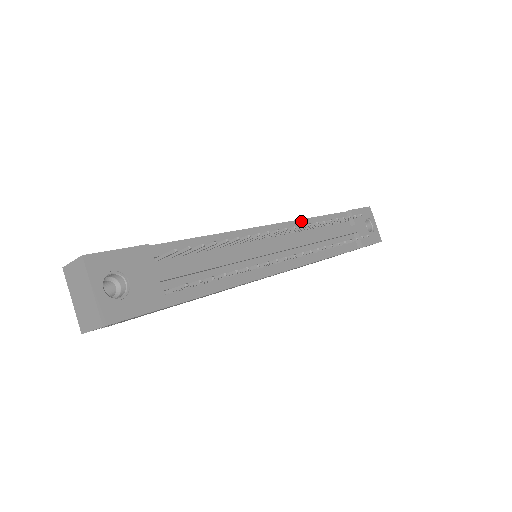
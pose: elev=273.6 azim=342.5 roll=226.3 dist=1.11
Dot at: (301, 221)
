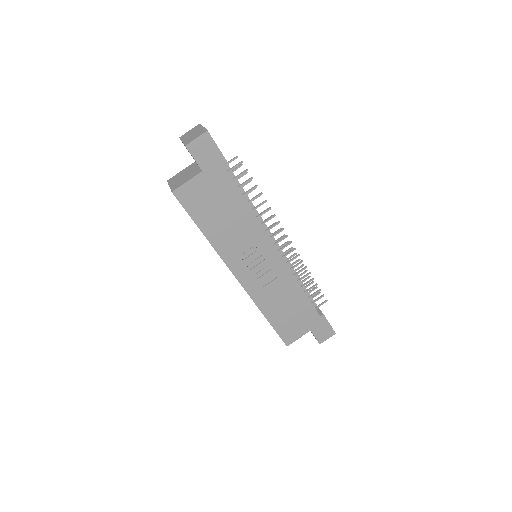
Dot at: occluded
